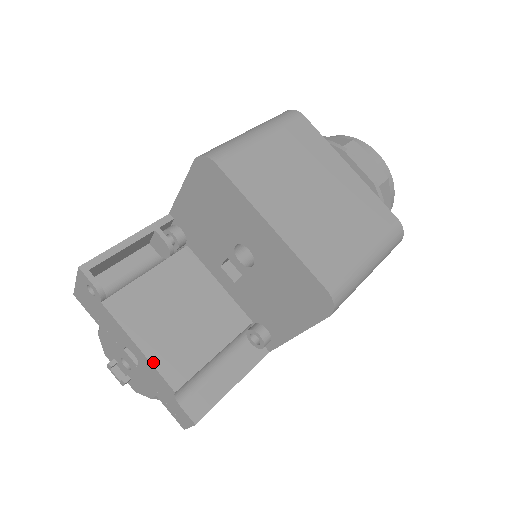
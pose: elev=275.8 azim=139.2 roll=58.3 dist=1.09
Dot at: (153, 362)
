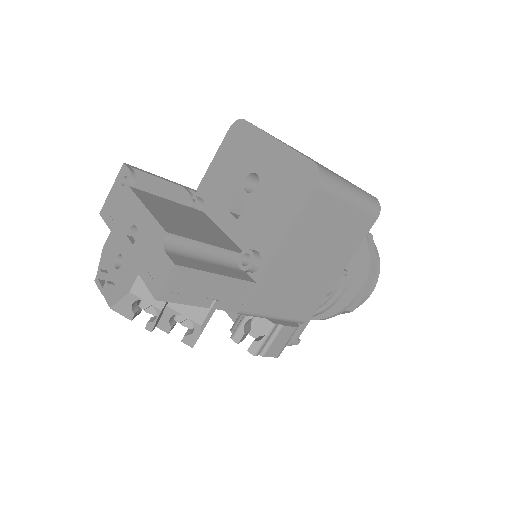
Dot at: (155, 216)
